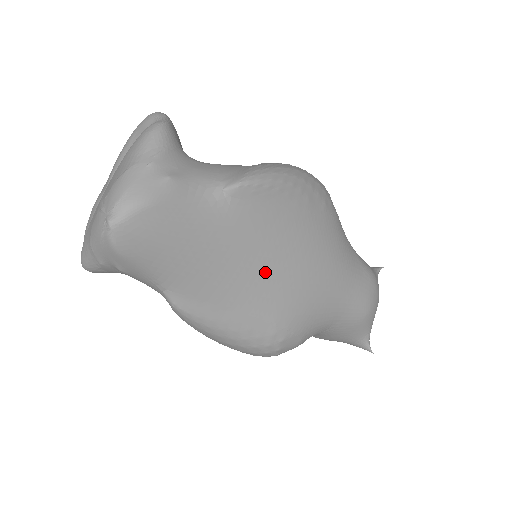
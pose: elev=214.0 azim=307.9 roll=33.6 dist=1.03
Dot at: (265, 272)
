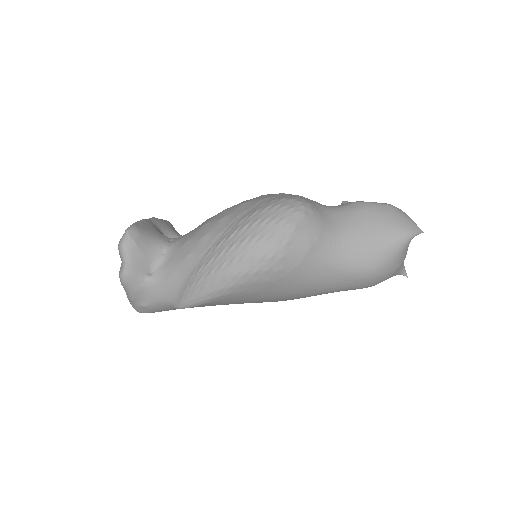
Dot at: occluded
